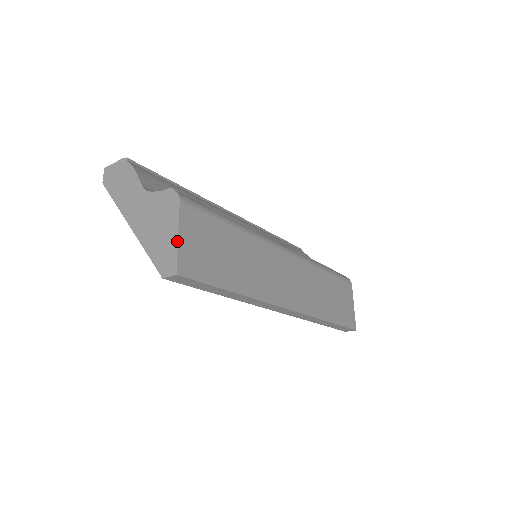
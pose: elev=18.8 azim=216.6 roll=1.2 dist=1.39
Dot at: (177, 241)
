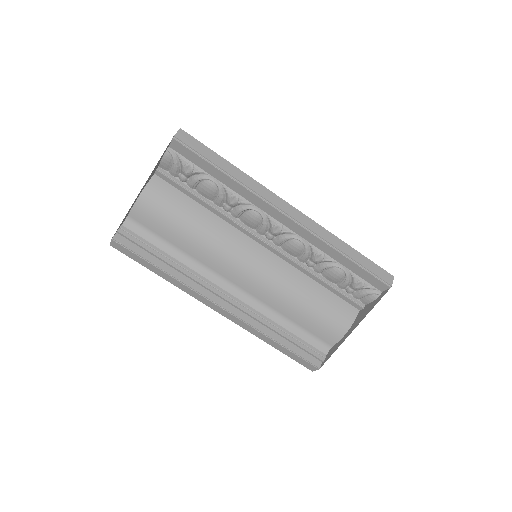
Dot at: occluded
